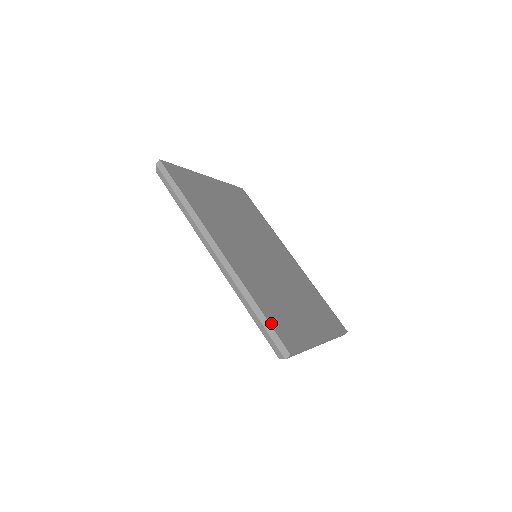
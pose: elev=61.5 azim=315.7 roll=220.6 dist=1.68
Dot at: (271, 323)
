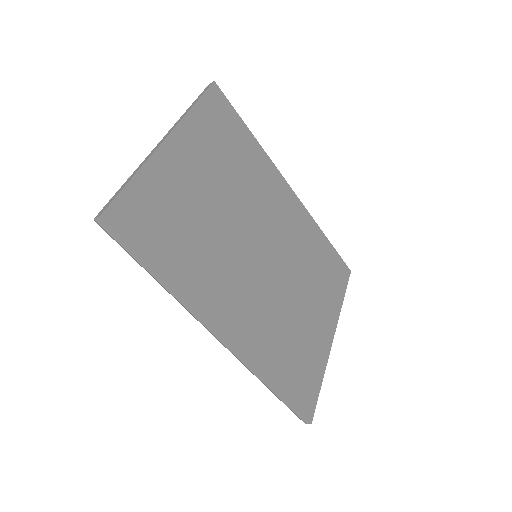
Dot at: (291, 399)
